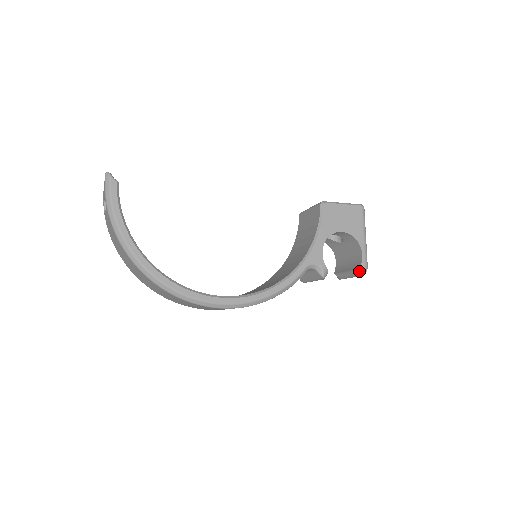
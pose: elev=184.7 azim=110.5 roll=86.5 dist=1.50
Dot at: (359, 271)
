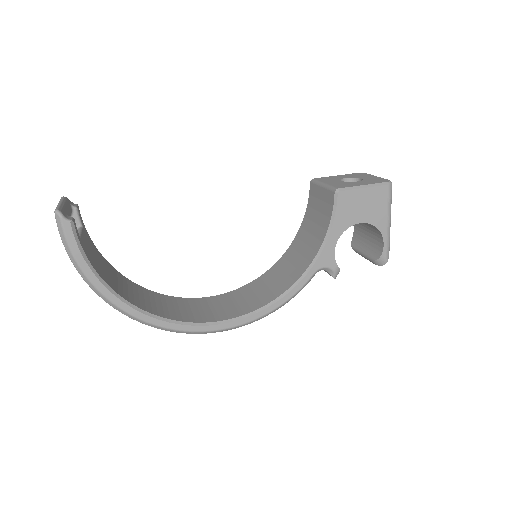
Dot at: (378, 262)
